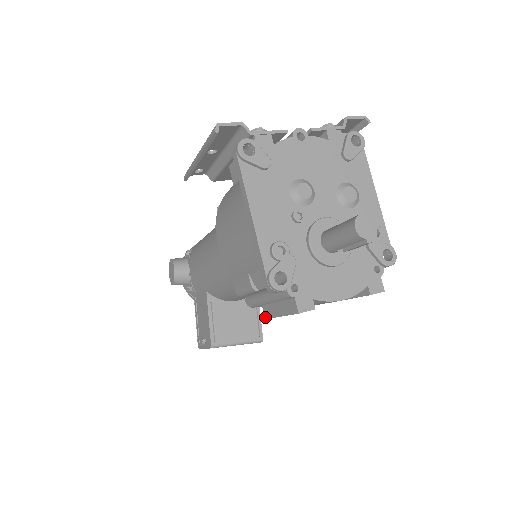
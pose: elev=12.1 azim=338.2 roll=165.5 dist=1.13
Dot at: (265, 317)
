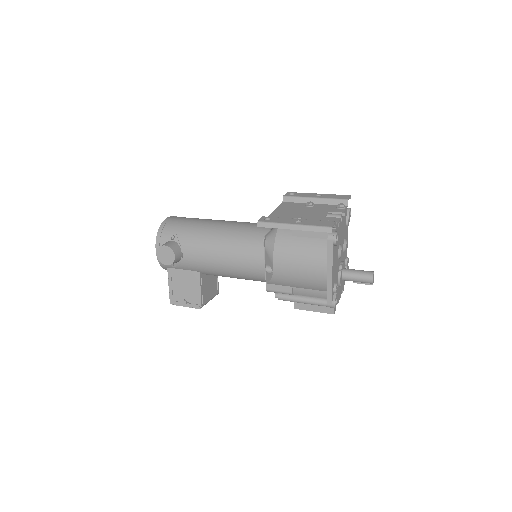
Dot at: (294, 308)
